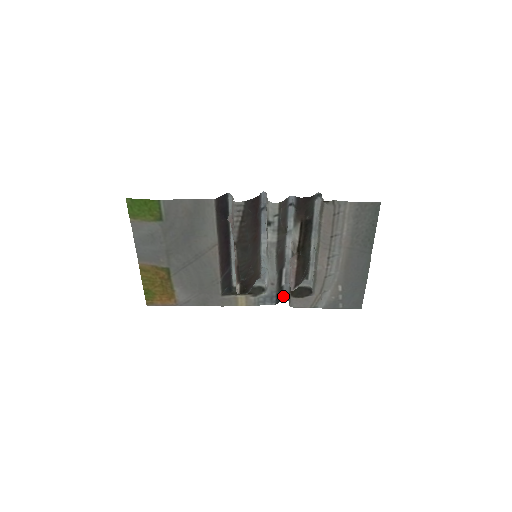
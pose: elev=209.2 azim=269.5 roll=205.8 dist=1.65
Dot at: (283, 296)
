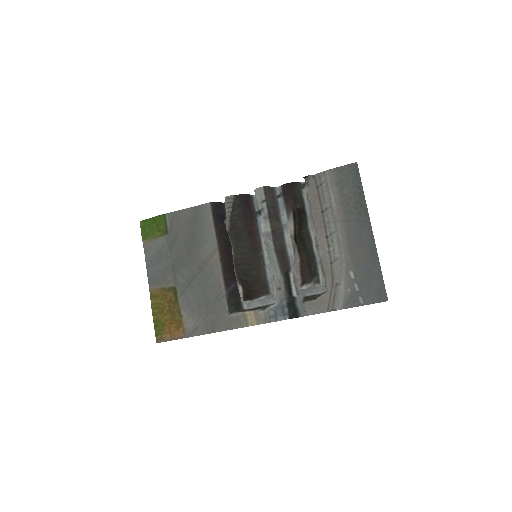
Dot at: (299, 312)
